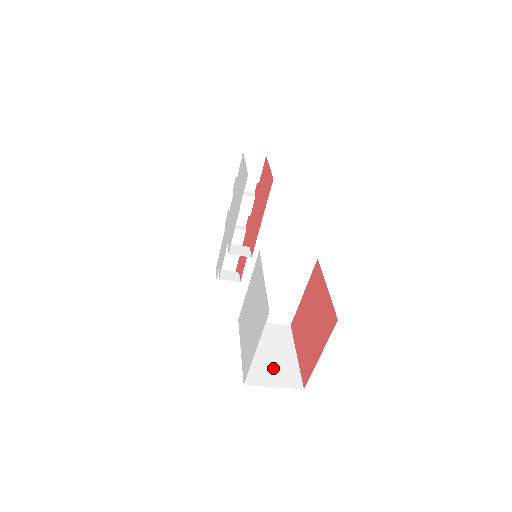
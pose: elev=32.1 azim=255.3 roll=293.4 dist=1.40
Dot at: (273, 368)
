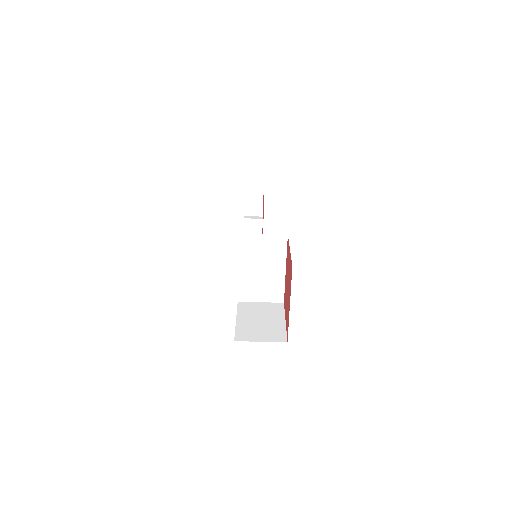
Dot at: (262, 330)
